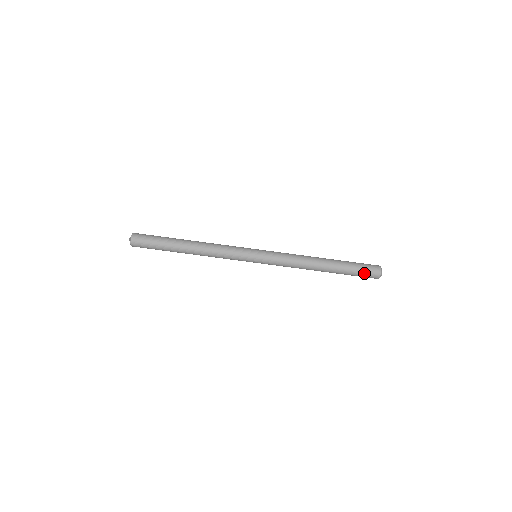
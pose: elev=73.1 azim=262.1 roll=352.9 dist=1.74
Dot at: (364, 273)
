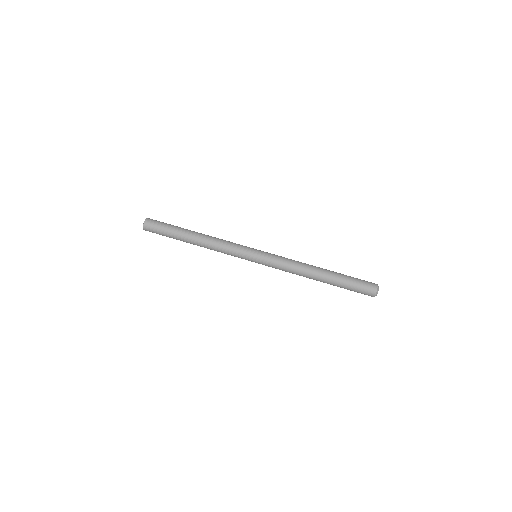
Dot at: (361, 280)
